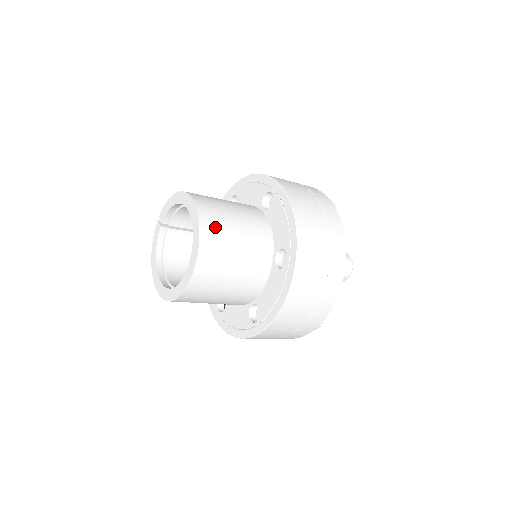
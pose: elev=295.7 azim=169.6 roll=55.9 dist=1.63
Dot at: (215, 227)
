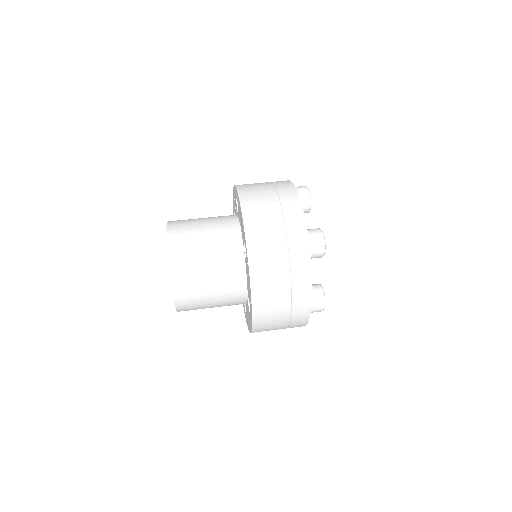
Dot at: (187, 290)
